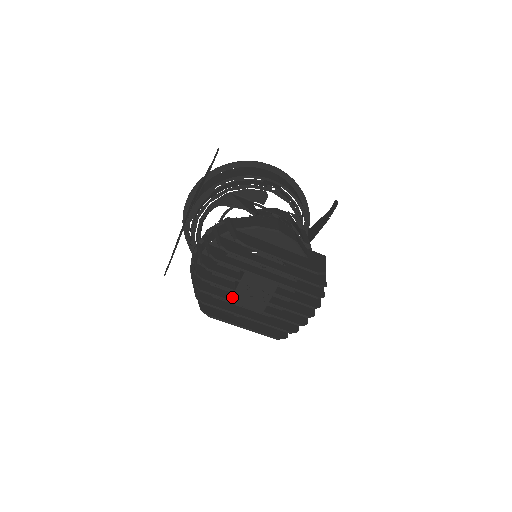
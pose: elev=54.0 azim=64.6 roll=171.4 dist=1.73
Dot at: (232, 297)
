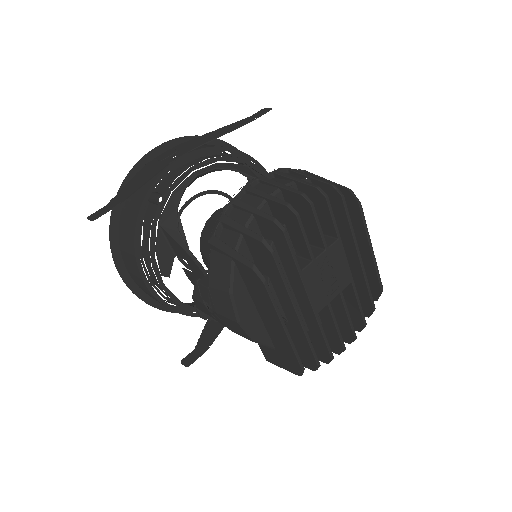
Dot at: (306, 267)
